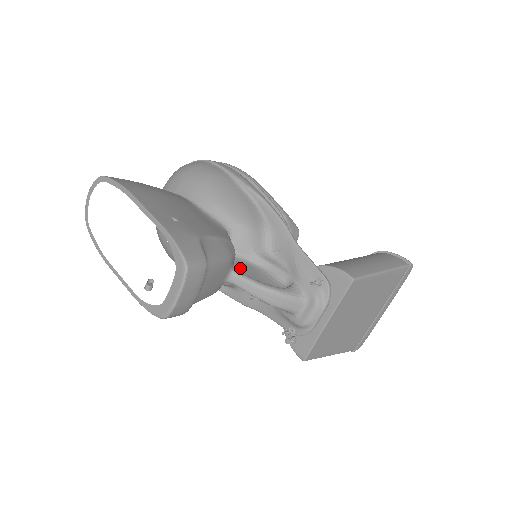
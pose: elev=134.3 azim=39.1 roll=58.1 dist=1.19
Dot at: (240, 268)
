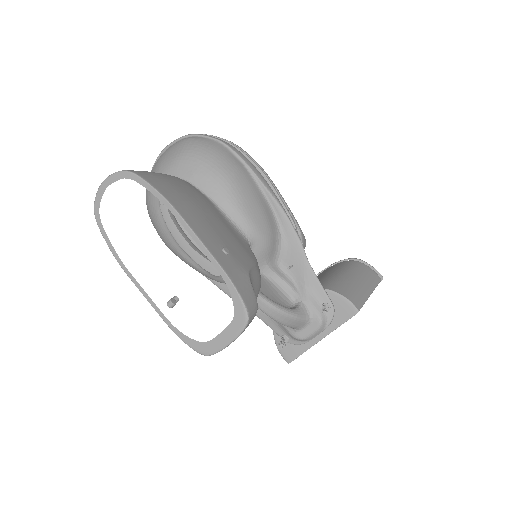
Dot at: occluded
